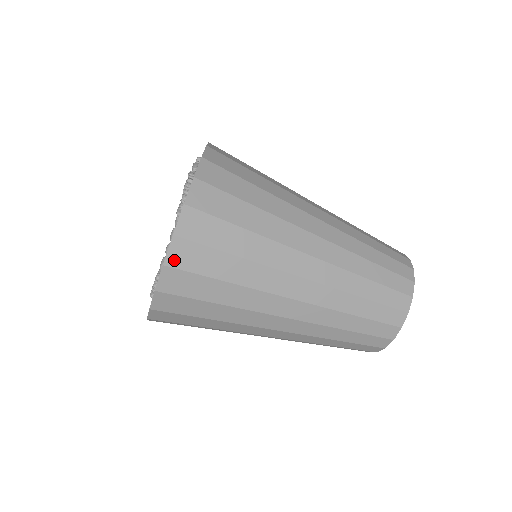
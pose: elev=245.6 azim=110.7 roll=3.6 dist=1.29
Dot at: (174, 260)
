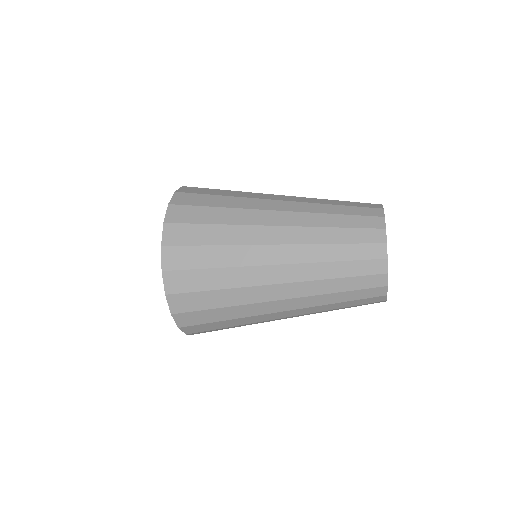
Dot at: (171, 288)
